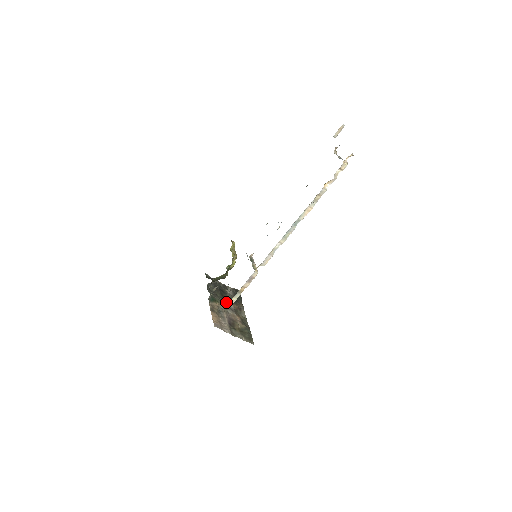
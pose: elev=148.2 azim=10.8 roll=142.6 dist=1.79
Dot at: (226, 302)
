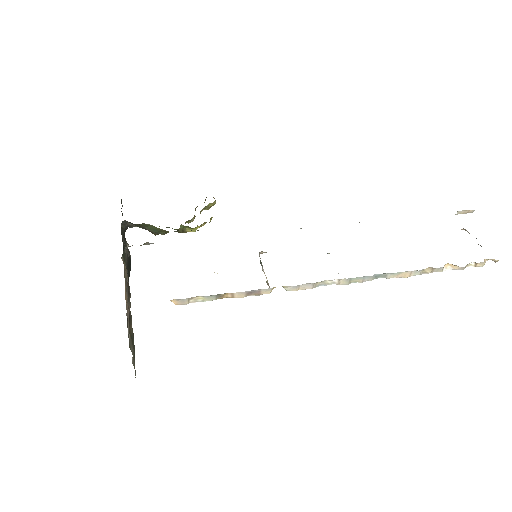
Dot at: occluded
